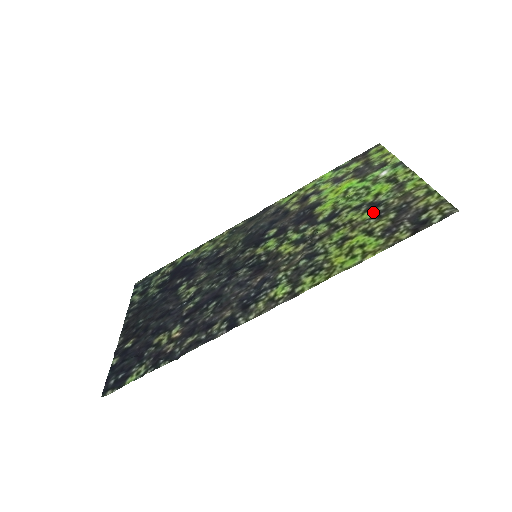
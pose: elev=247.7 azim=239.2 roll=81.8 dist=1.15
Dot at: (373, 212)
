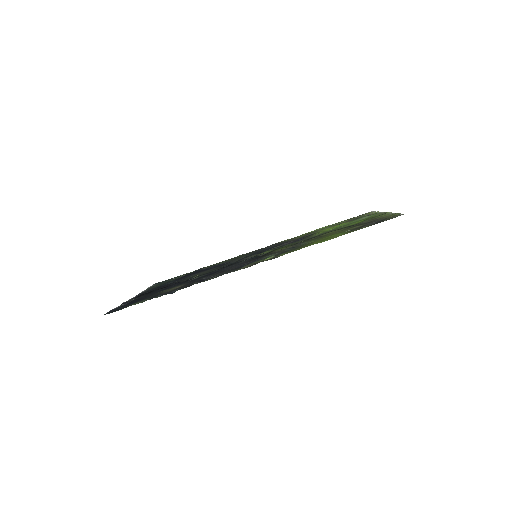
Dot at: occluded
